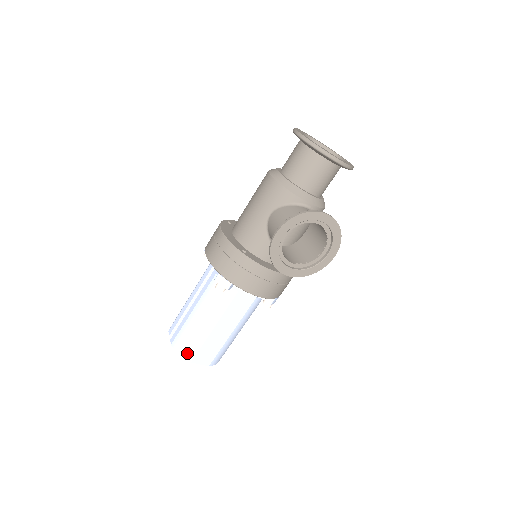
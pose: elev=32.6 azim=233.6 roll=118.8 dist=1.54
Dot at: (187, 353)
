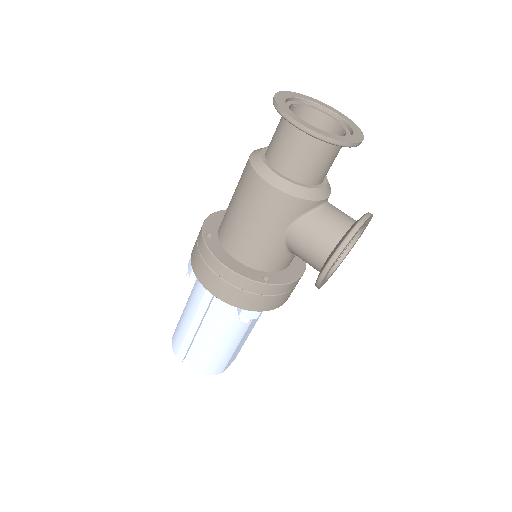
Dot at: (217, 371)
